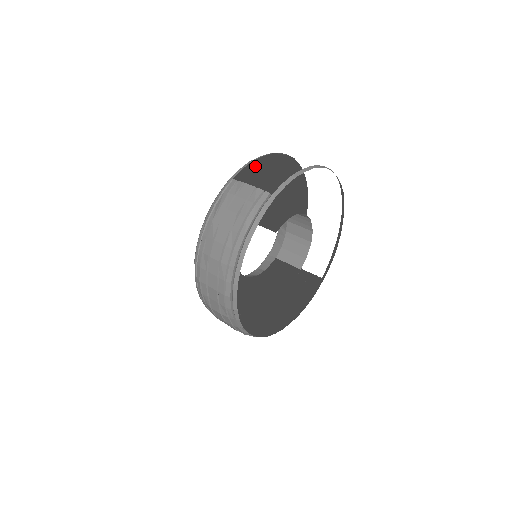
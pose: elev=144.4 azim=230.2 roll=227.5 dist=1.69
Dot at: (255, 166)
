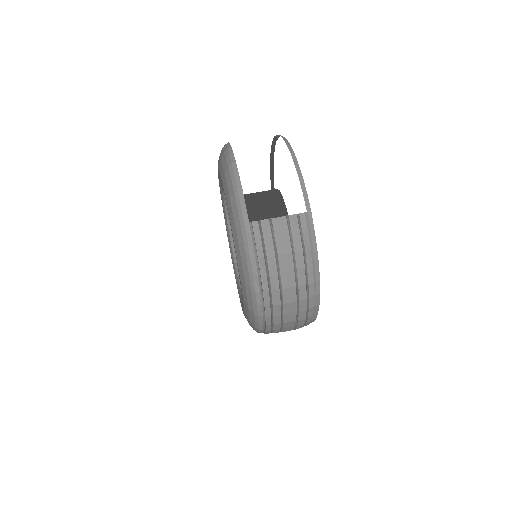
Dot at: (224, 184)
